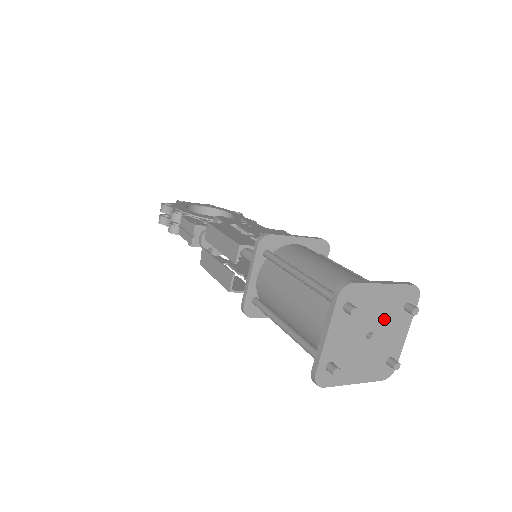
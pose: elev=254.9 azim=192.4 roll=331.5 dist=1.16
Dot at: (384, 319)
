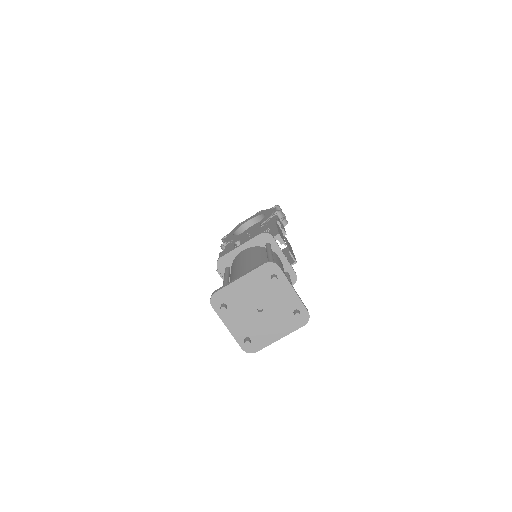
Dot at: (262, 295)
